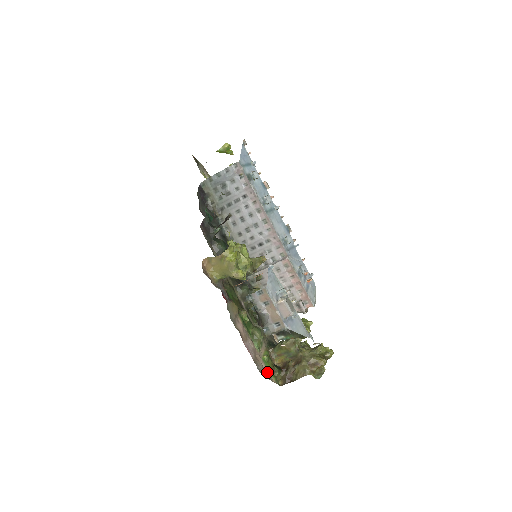
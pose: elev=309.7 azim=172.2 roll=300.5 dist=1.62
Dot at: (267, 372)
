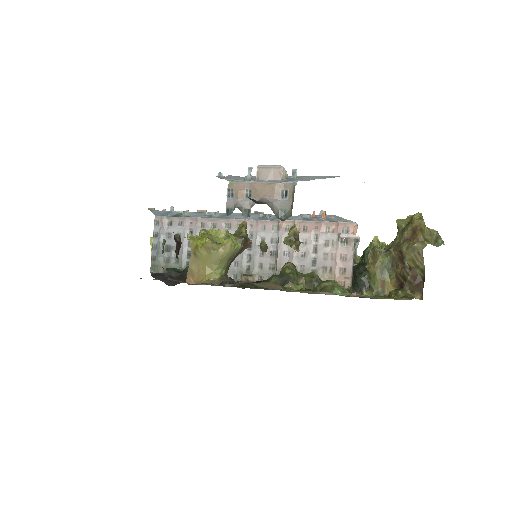
Dot at: occluded
